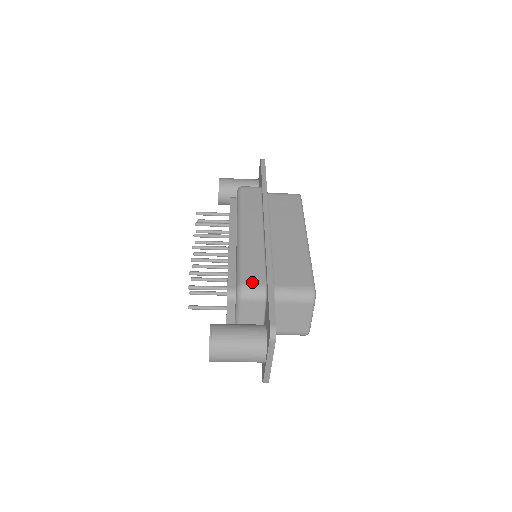
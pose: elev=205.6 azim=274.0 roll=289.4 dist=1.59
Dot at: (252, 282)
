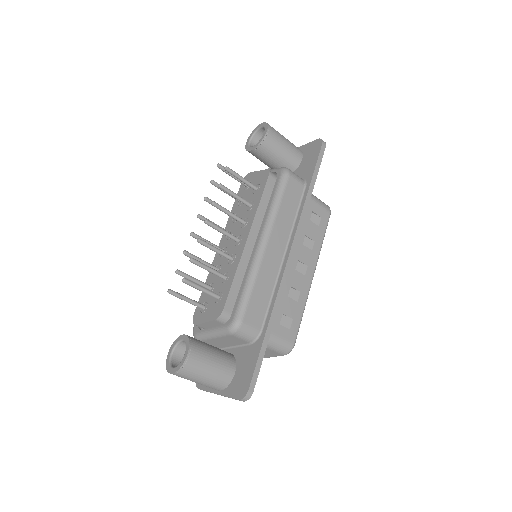
Dot at: (251, 323)
